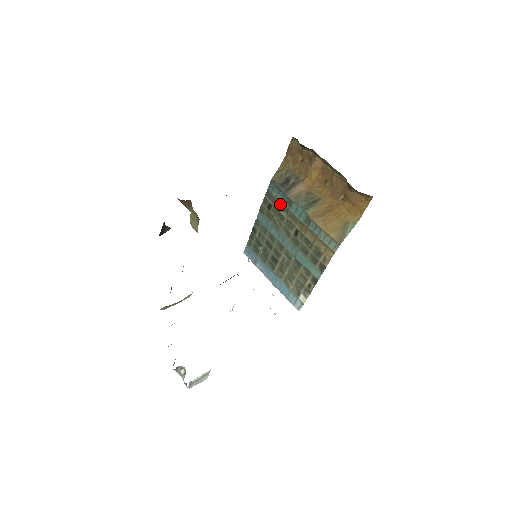
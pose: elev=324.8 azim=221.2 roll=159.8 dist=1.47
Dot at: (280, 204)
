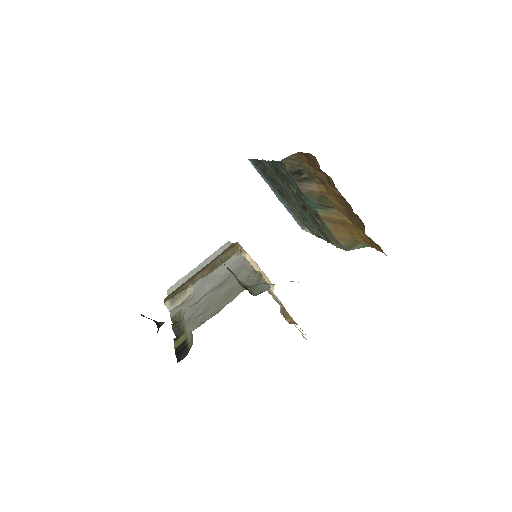
Dot at: (289, 181)
